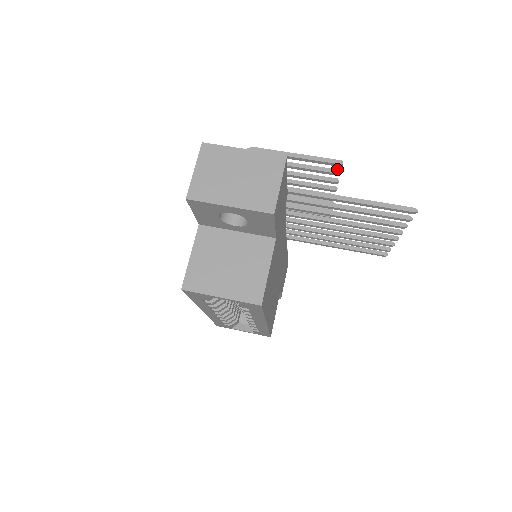
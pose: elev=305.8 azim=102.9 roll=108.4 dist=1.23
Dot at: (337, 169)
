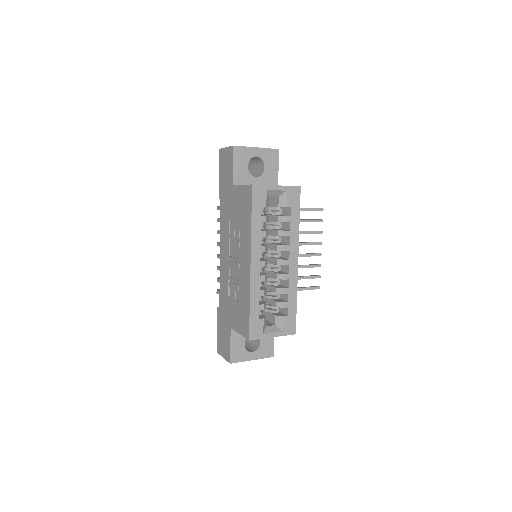
Dot at: occluded
